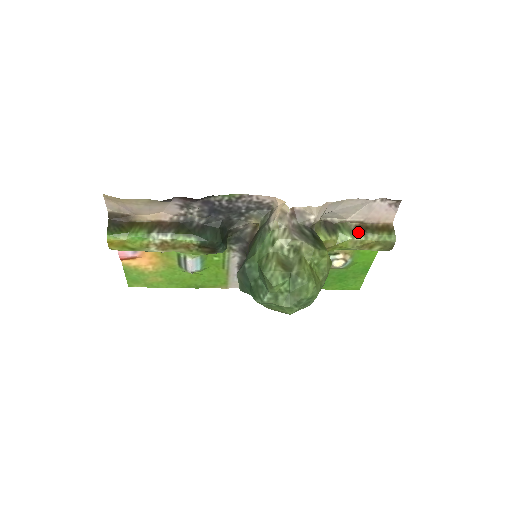
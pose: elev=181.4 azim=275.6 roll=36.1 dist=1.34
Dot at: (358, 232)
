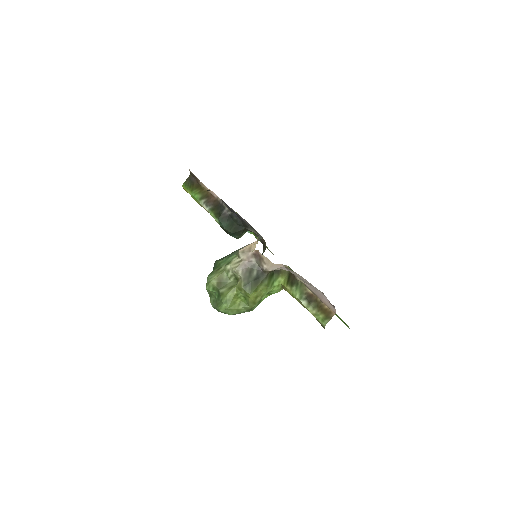
Dot at: (306, 298)
